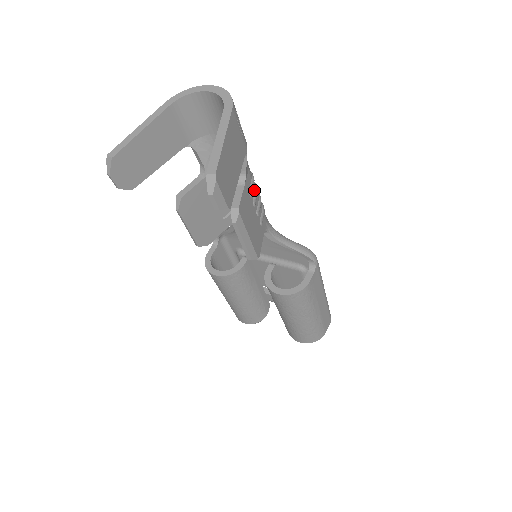
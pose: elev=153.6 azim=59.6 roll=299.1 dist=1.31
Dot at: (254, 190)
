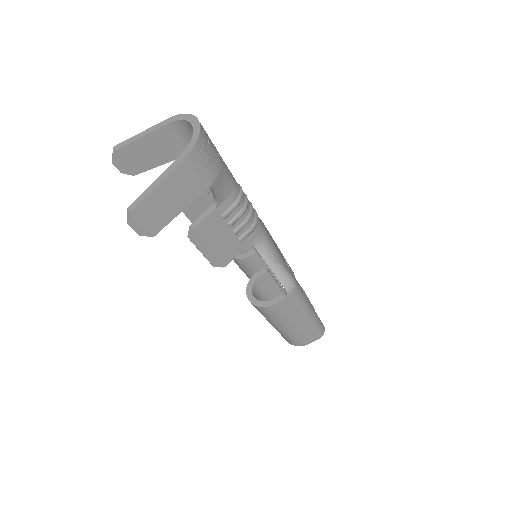
Dot at: (236, 213)
